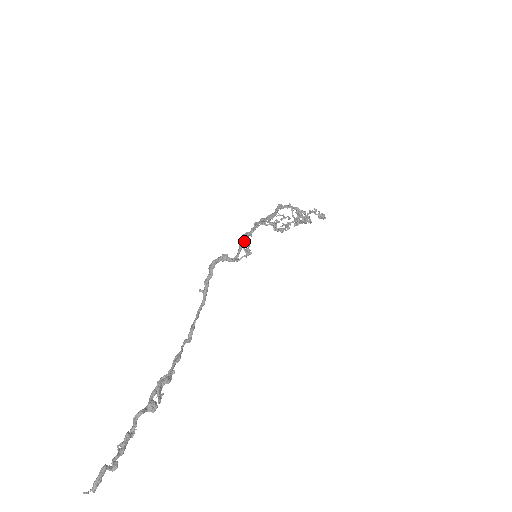
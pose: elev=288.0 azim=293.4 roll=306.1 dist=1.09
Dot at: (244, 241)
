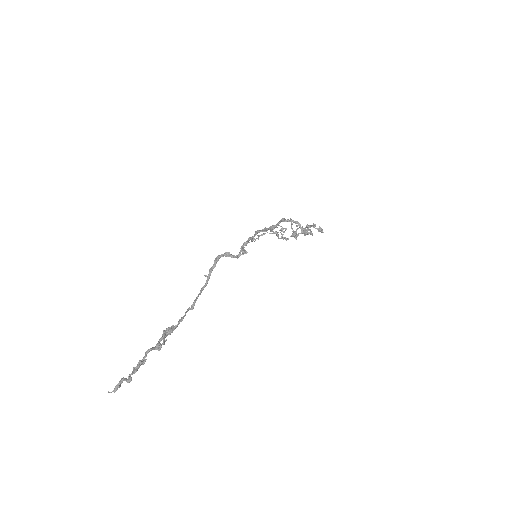
Dot at: (245, 244)
